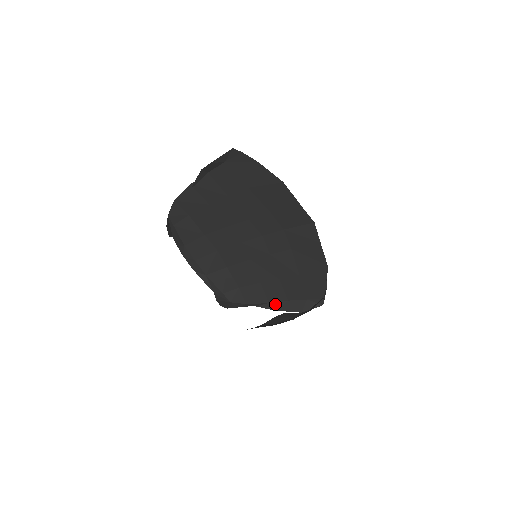
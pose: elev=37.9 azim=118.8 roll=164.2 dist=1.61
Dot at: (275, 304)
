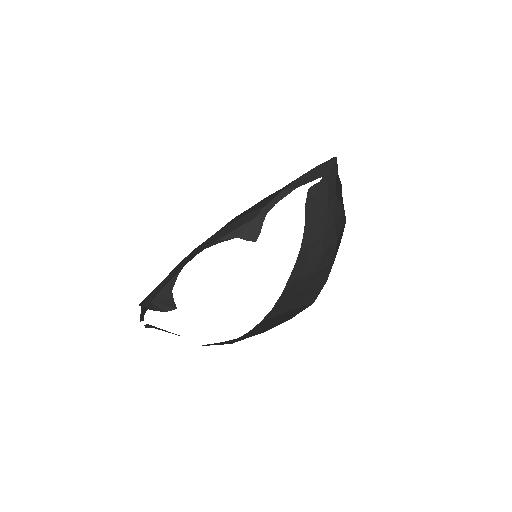
Dot at: (290, 187)
